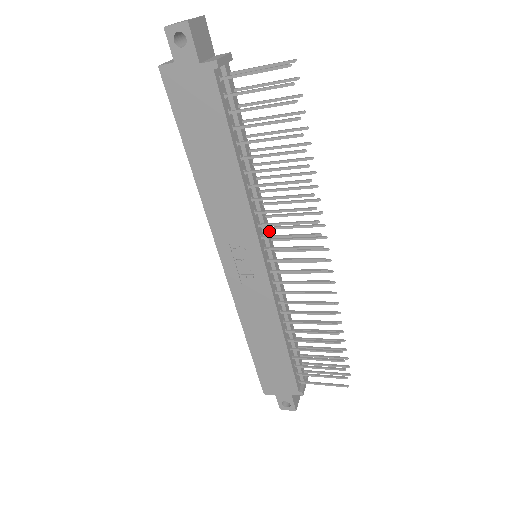
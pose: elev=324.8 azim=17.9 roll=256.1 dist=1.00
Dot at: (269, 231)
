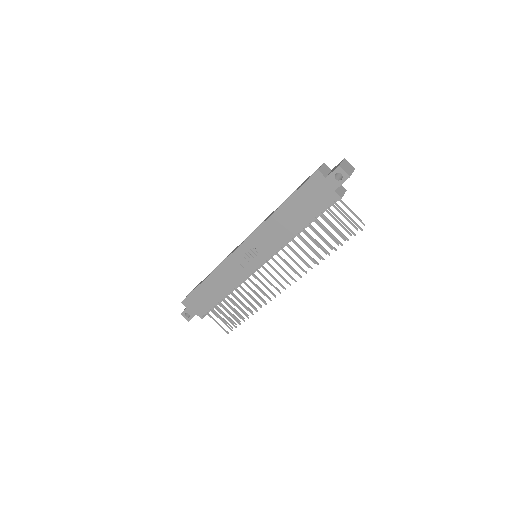
Dot at: occluded
